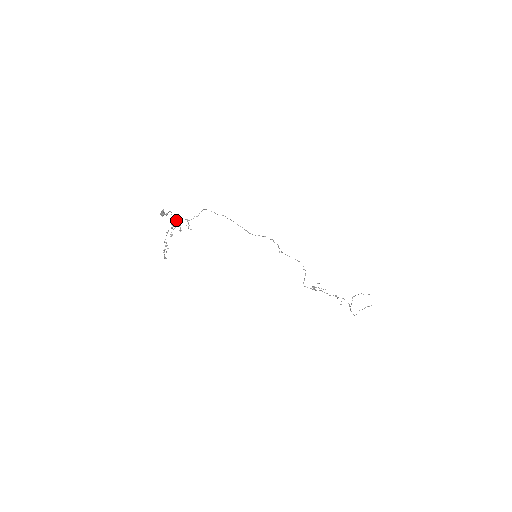
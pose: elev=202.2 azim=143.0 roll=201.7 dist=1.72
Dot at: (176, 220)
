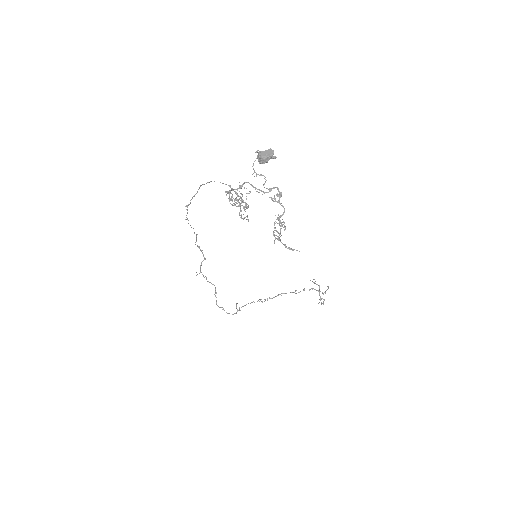
Dot at: (232, 188)
